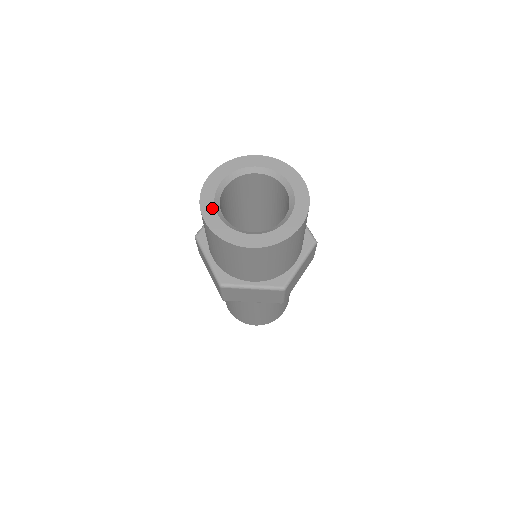
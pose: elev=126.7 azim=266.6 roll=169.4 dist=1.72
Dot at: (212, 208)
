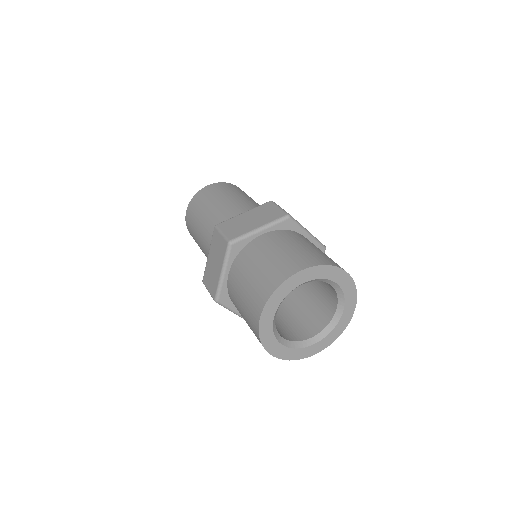
Dot at: (276, 343)
